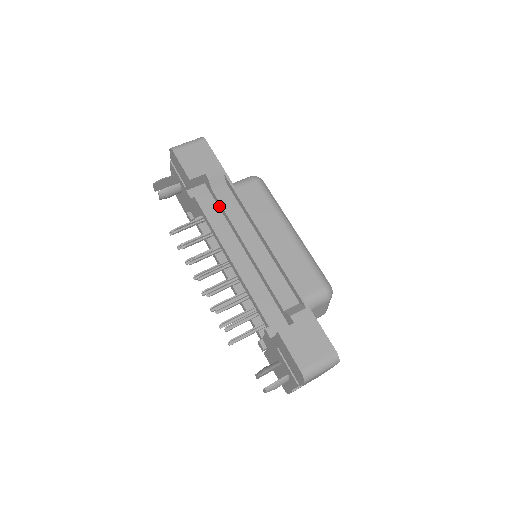
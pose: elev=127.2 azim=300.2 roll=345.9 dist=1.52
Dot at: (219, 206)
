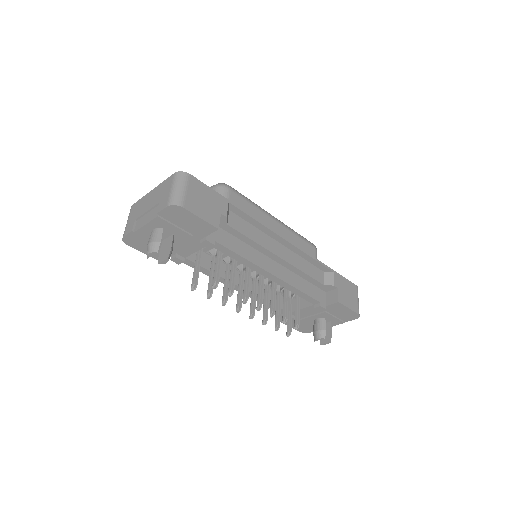
Dot at: (237, 236)
